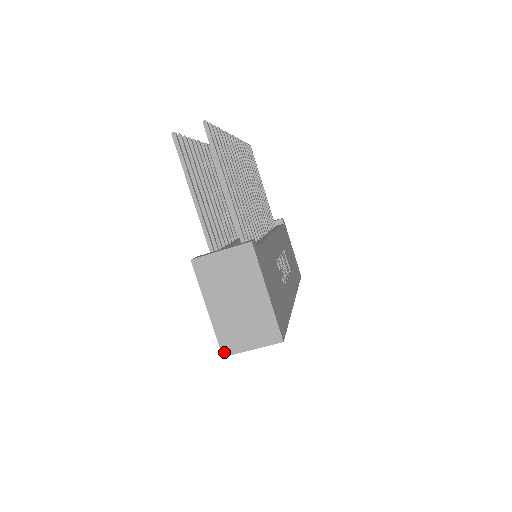
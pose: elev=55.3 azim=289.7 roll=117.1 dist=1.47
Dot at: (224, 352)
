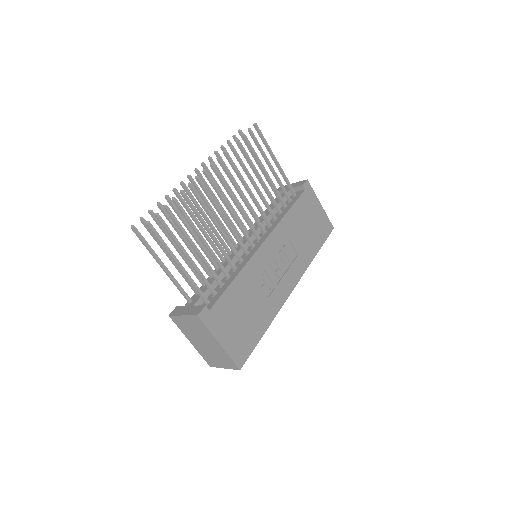
Dot at: (209, 365)
